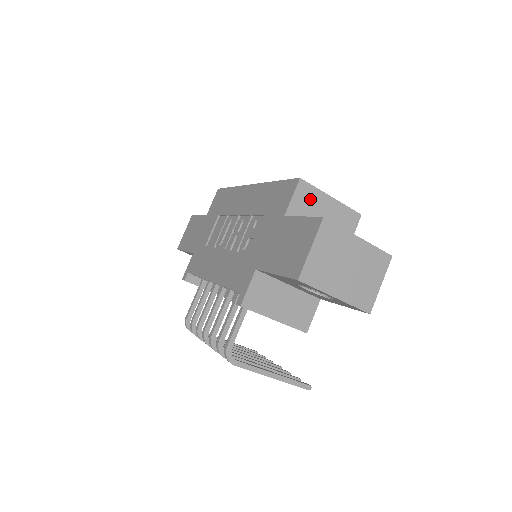
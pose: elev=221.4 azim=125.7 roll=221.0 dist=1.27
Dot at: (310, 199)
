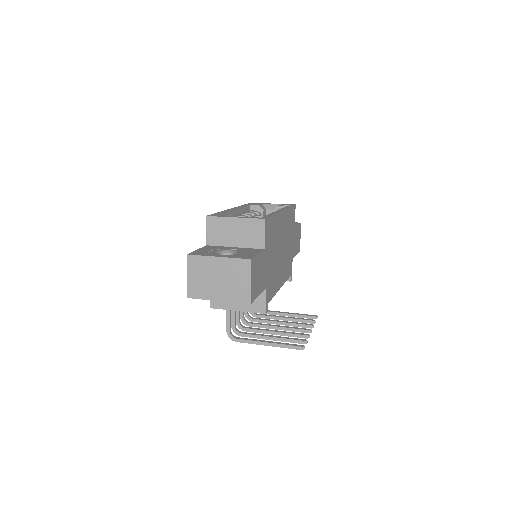
Dot at: (219, 226)
